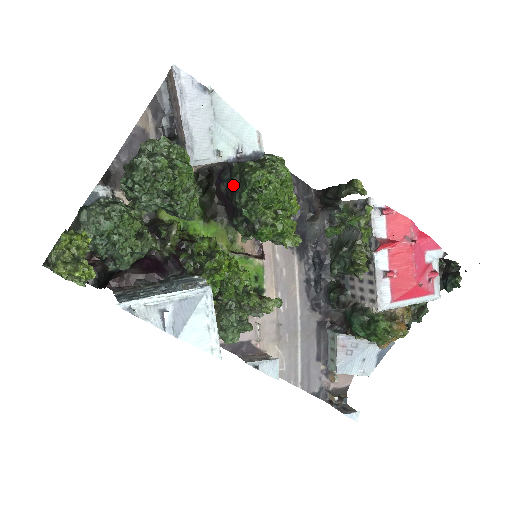
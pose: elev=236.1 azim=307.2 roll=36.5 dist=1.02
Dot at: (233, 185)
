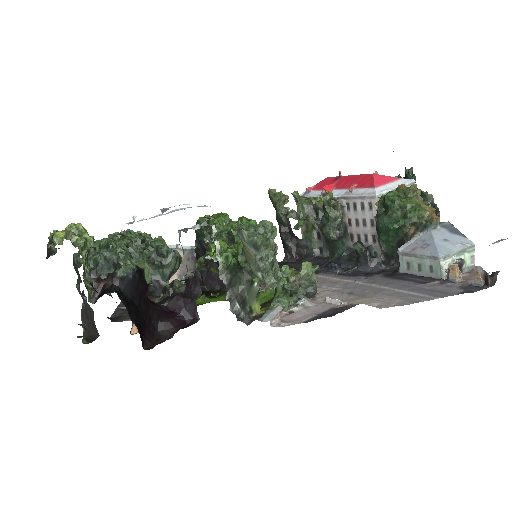
Dot at: (200, 248)
